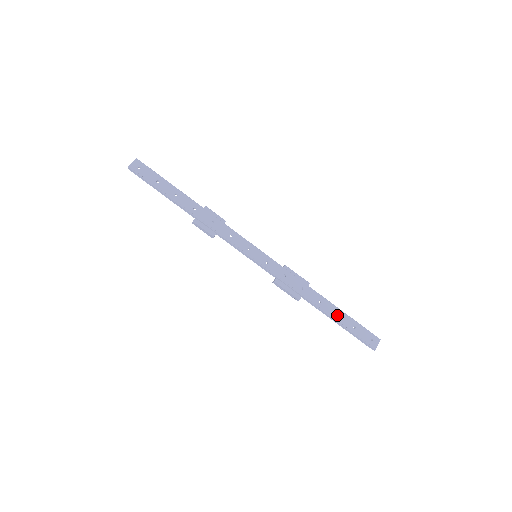
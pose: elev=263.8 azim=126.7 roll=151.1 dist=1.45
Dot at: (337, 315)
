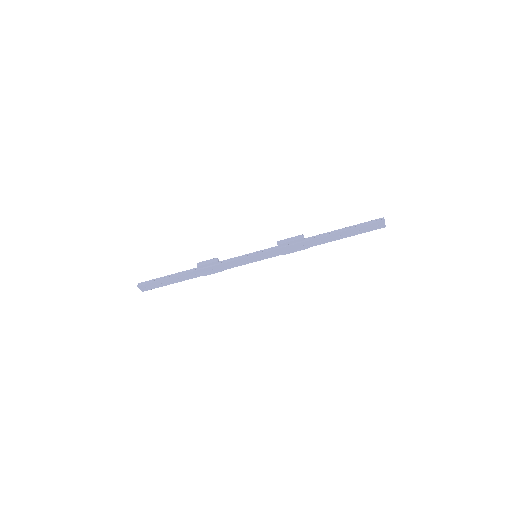
Dot at: (340, 234)
